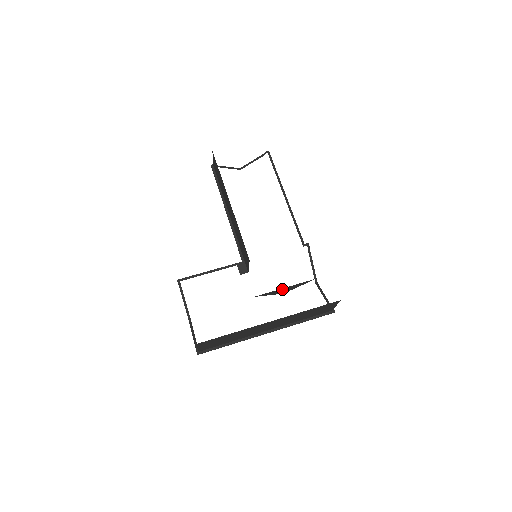
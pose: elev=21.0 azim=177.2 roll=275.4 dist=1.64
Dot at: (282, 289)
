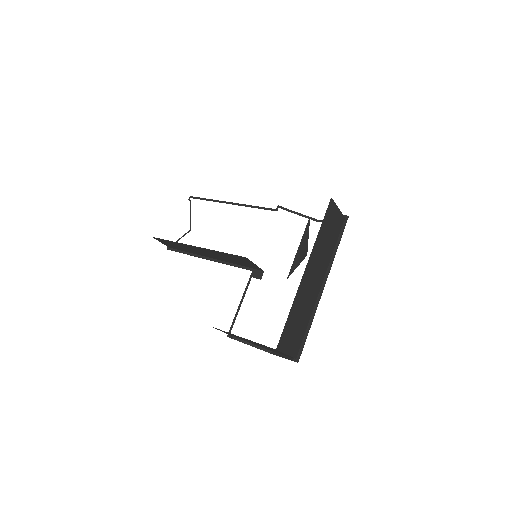
Dot at: (298, 251)
